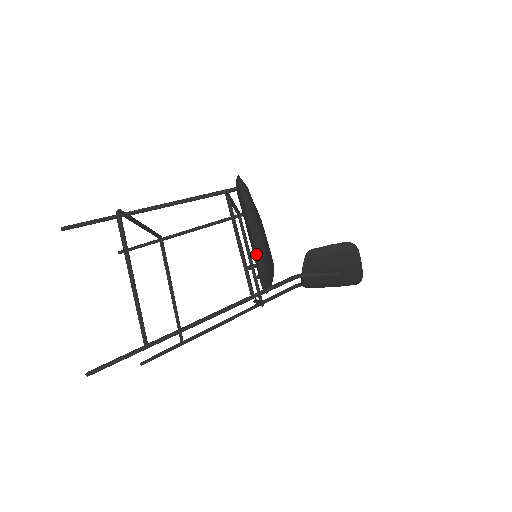
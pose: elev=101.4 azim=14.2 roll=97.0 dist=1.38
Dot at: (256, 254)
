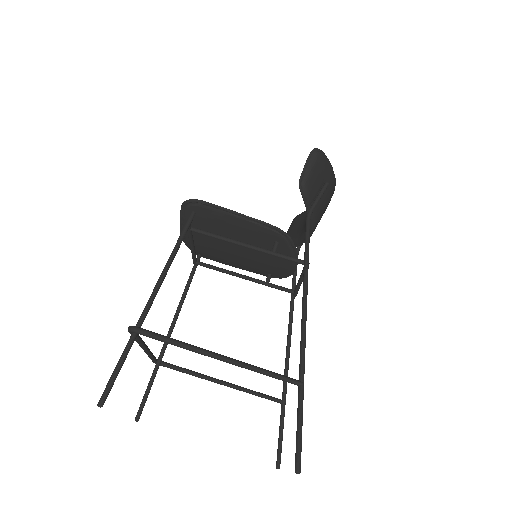
Dot at: (270, 229)
